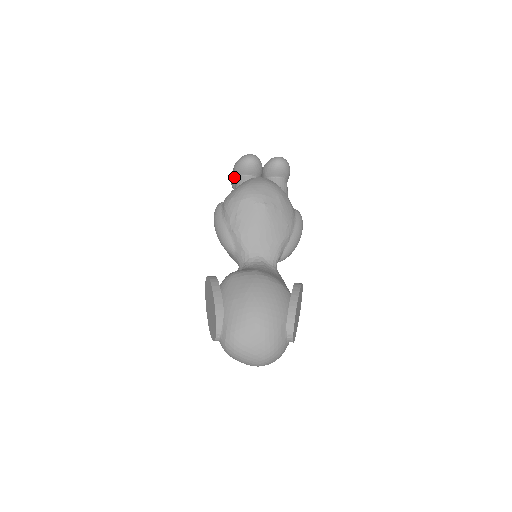
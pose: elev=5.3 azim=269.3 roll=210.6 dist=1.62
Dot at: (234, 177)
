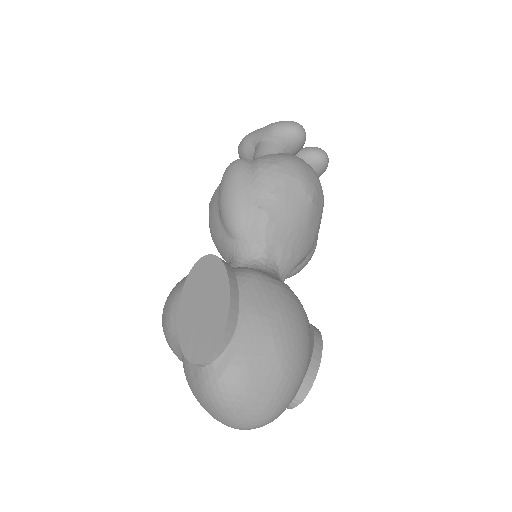
Dot at: (262, 137)
